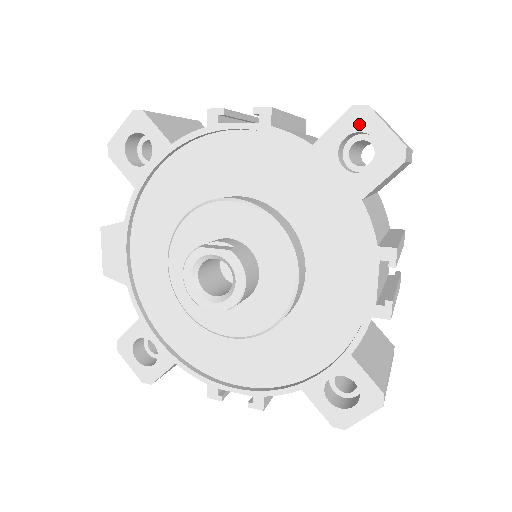
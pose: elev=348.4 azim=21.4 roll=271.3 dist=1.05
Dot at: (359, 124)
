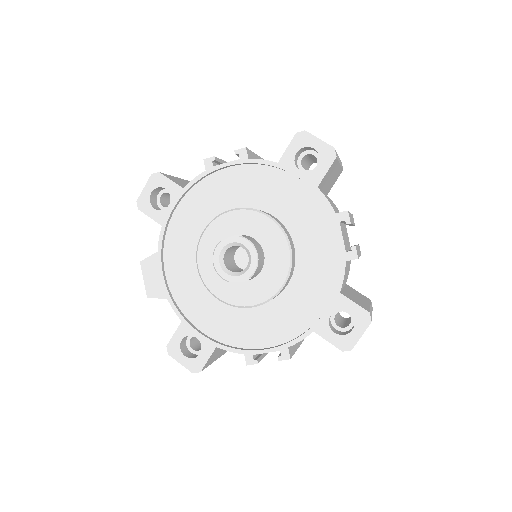
Dot at: (303, 143)
